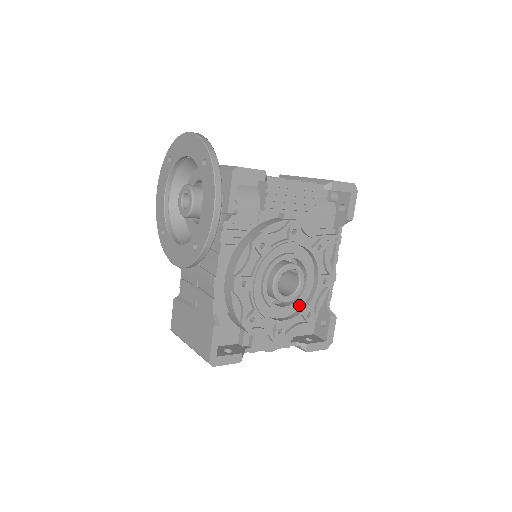
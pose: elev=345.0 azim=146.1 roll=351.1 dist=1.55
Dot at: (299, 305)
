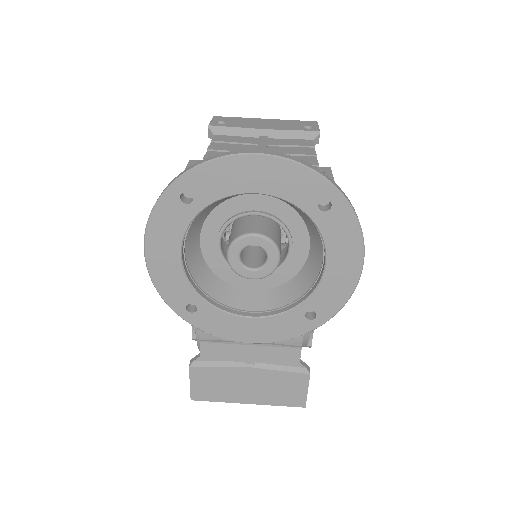
Dot at: occluded
